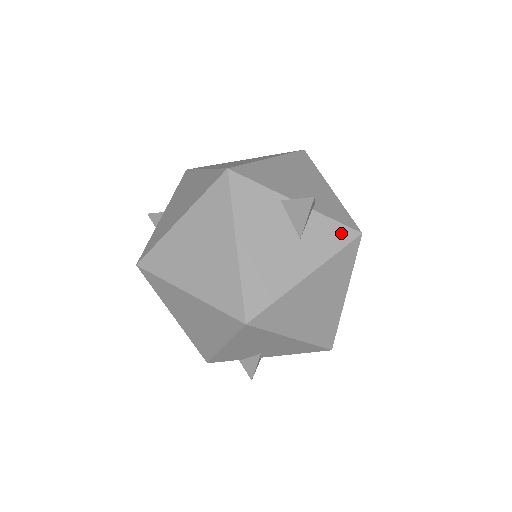
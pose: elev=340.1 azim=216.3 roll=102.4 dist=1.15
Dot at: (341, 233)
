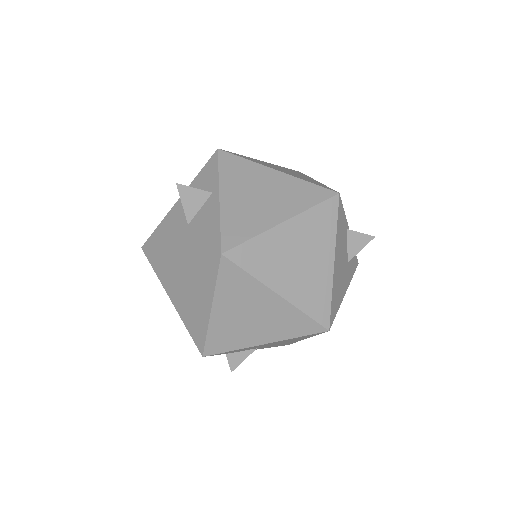
Dot at: (355, 261)
